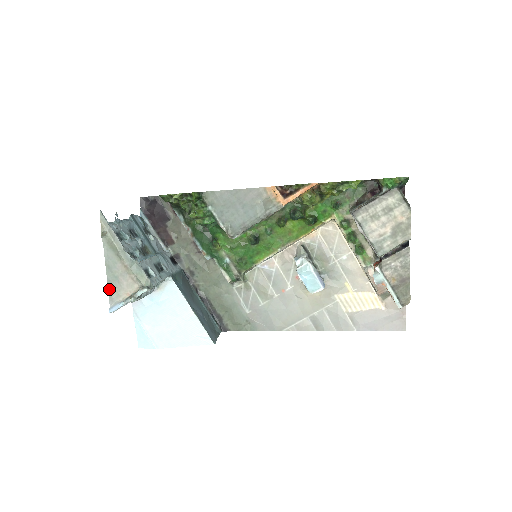
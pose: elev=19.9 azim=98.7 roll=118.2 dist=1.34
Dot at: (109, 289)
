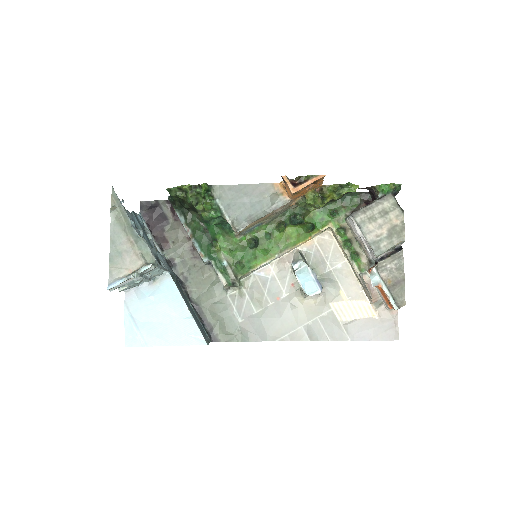
Dot at: (110, 265)
